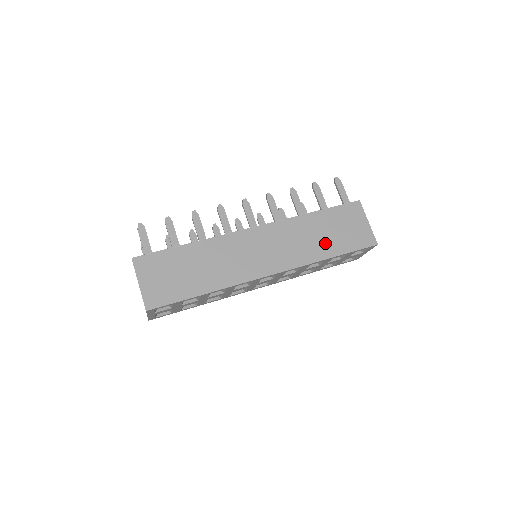
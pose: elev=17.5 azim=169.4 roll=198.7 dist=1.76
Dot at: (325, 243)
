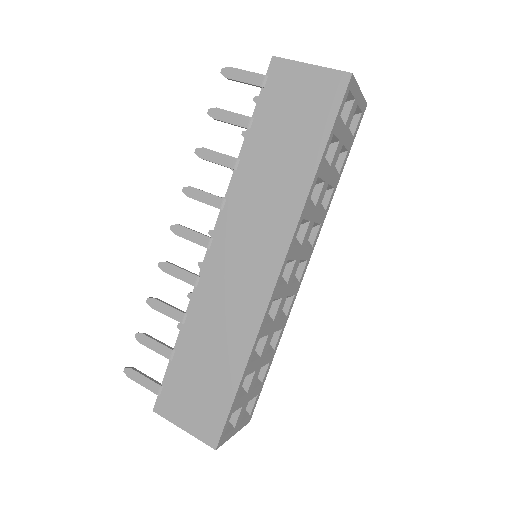
Dot at: (293, 159)
